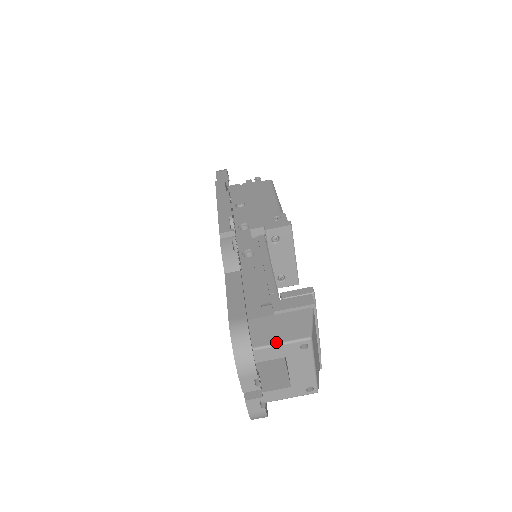
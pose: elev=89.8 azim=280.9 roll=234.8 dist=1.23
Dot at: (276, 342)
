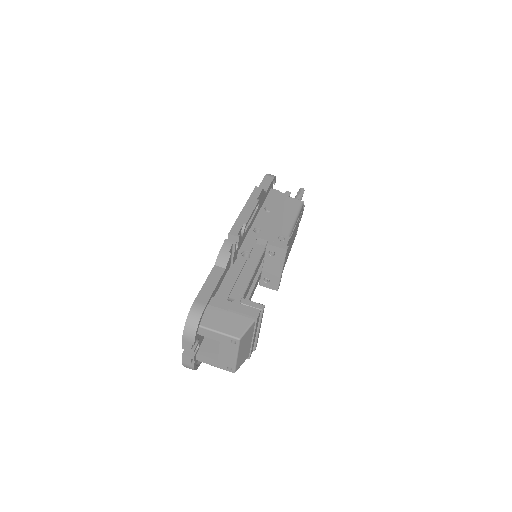
Dot at: (217, 330)
